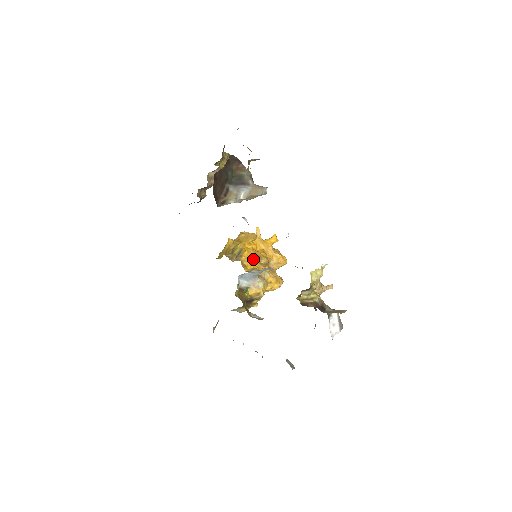
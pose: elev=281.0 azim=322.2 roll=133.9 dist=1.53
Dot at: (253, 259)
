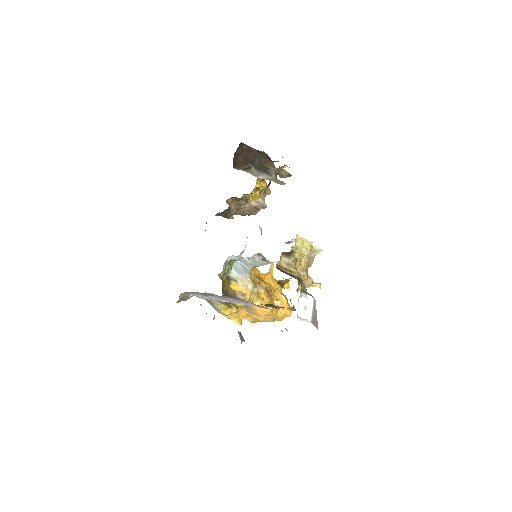
Dot at: (255, 276)
